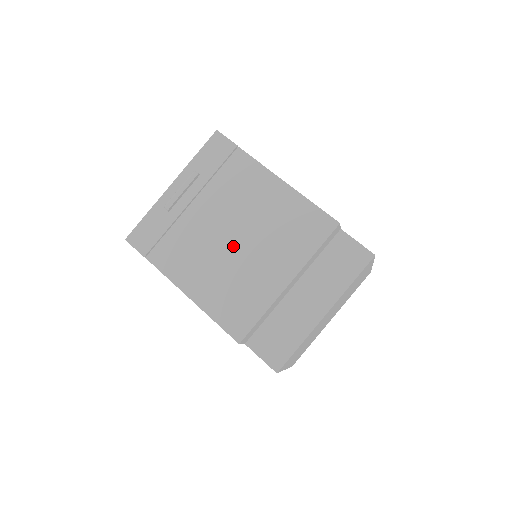
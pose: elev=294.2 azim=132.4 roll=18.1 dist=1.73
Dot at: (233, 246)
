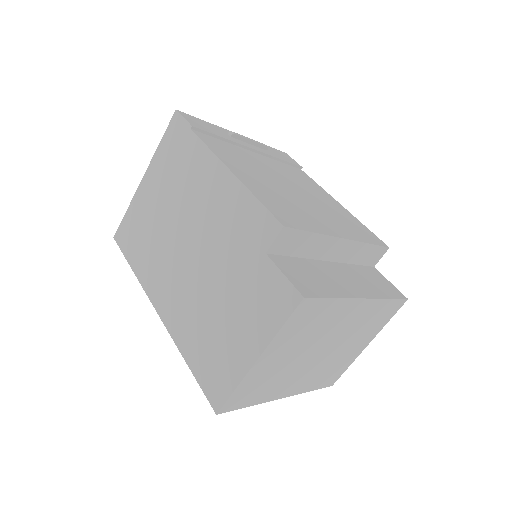
Dot at: (289, 188)
